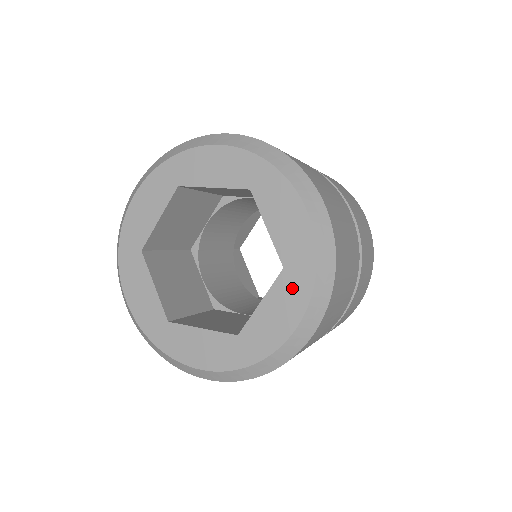
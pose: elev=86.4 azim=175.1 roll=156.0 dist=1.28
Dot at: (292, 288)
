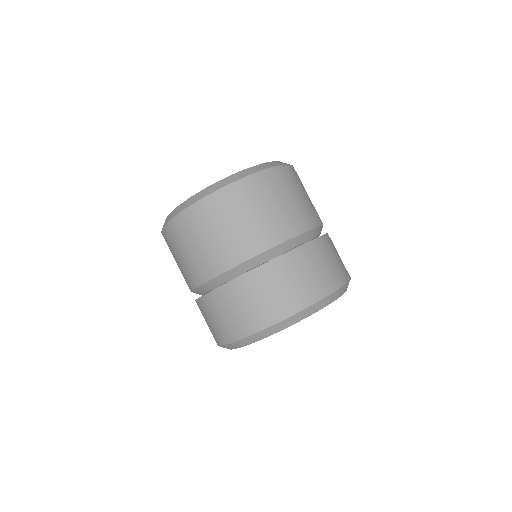
Dot at: occluded
